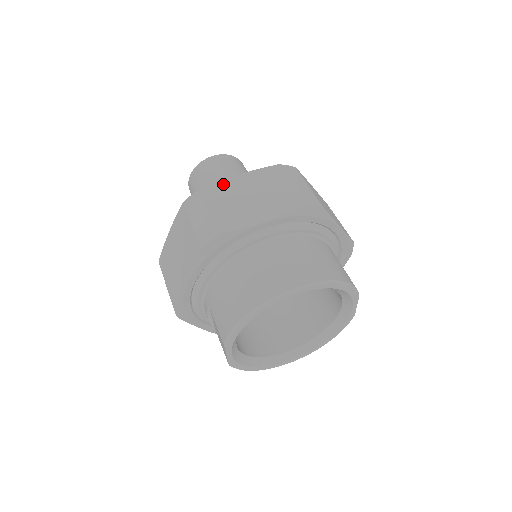
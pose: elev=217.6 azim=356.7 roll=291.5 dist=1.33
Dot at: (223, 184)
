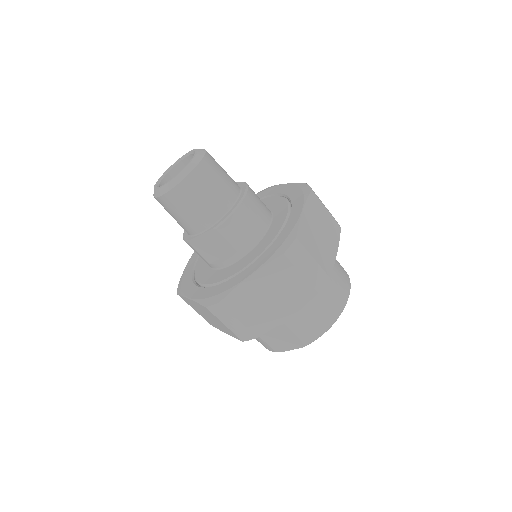
Dot at: (303, 225)
